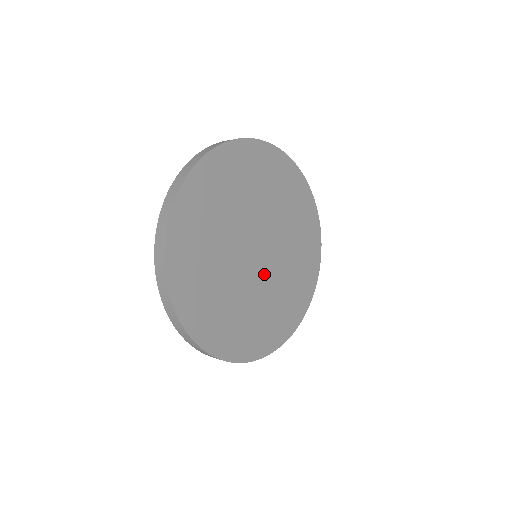
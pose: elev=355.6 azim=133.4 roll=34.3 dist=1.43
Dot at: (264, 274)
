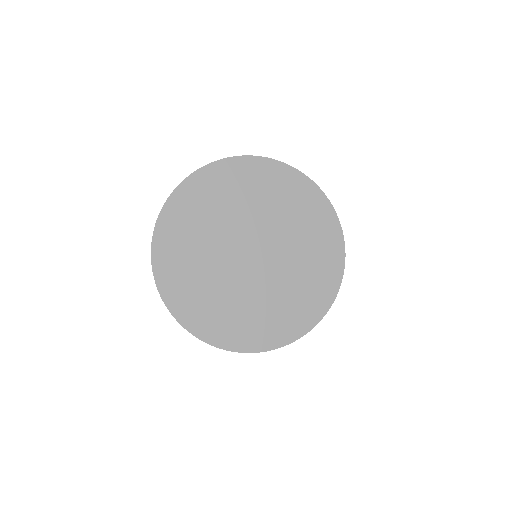
Dot at: (271, 267)
